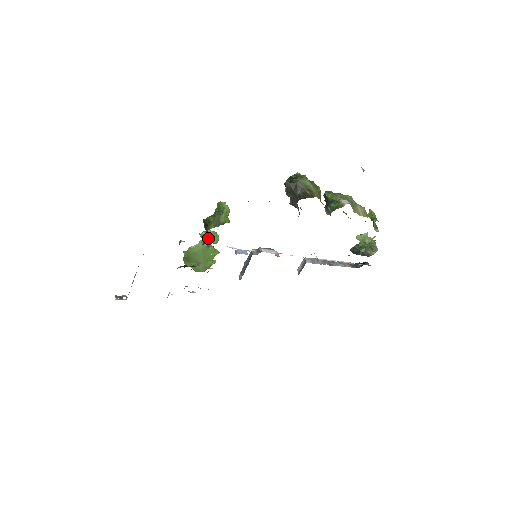
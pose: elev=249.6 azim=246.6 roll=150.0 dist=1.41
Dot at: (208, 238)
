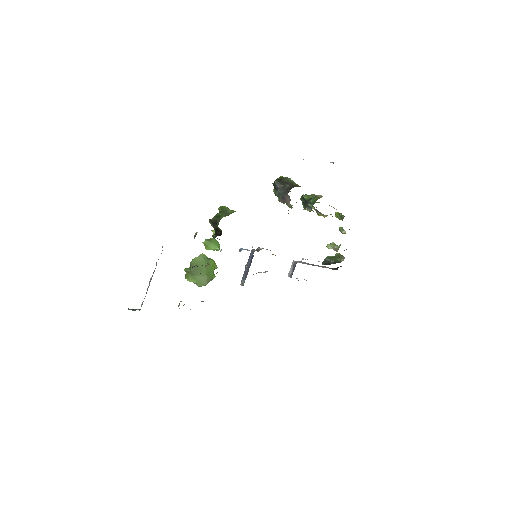
Dot at: (218, 232)
